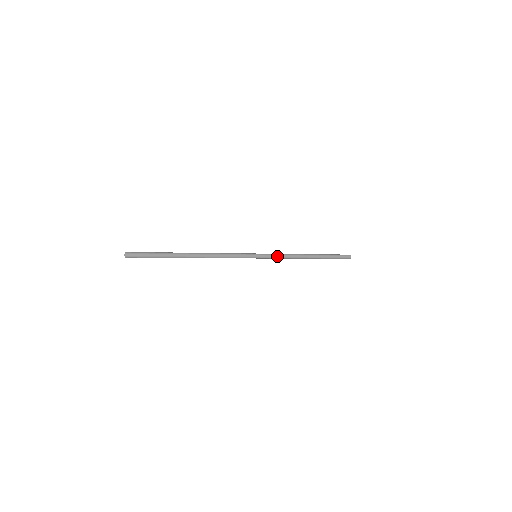
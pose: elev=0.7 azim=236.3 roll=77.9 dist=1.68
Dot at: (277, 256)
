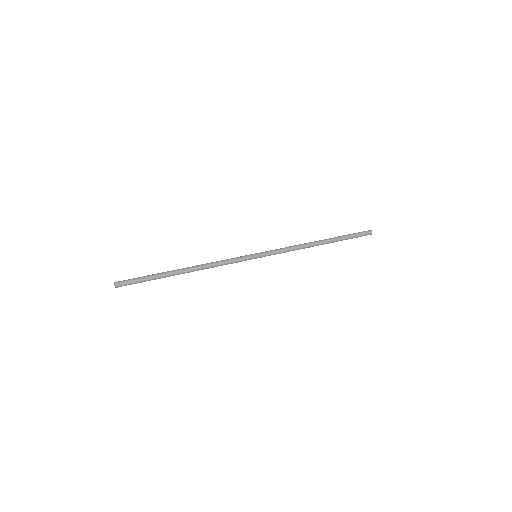
Dot at: (280, 252)
